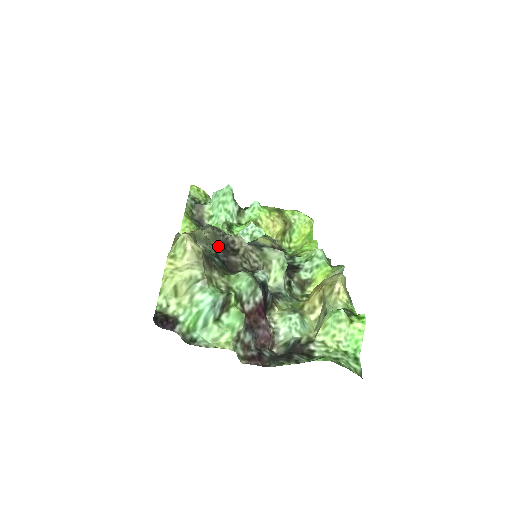
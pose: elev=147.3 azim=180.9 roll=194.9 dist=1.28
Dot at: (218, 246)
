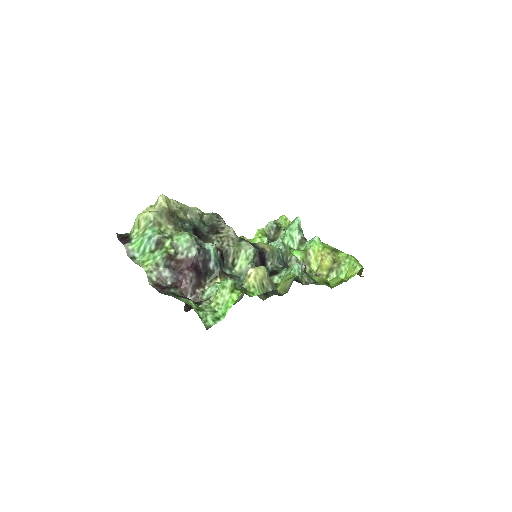
Dot at: (208, 225)
